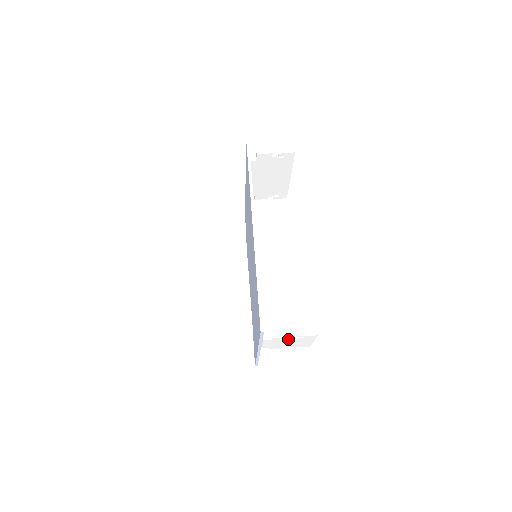
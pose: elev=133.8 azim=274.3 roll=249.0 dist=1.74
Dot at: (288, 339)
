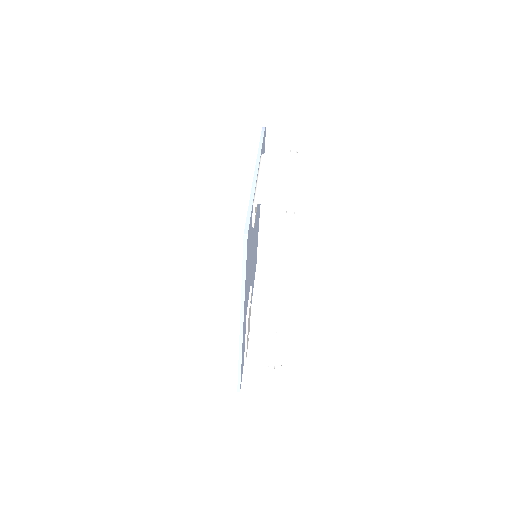
Dot at: (267, 363)
